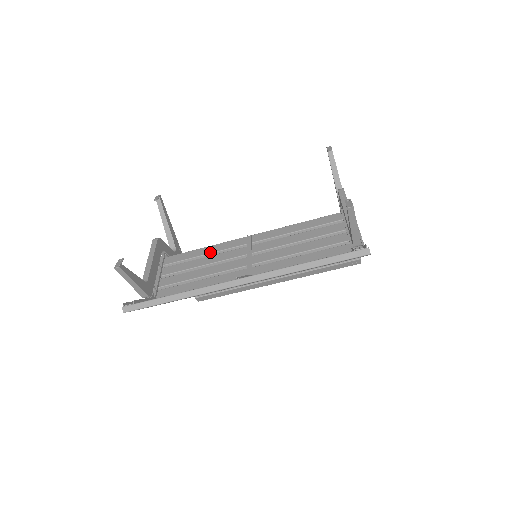
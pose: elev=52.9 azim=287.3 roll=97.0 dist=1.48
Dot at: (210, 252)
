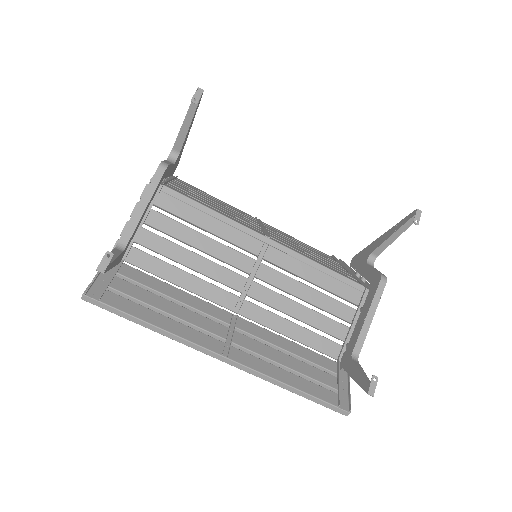
Dot at: (214, 232)
